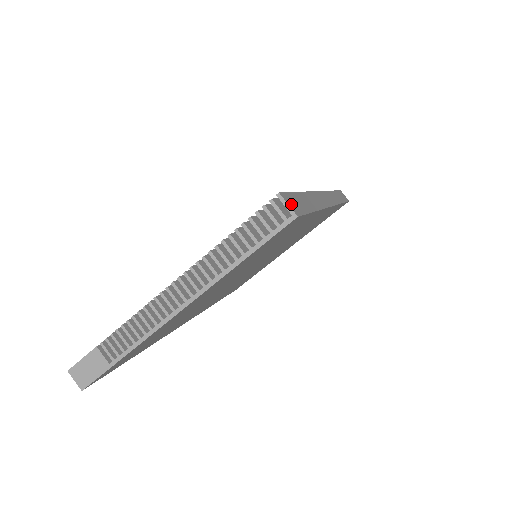
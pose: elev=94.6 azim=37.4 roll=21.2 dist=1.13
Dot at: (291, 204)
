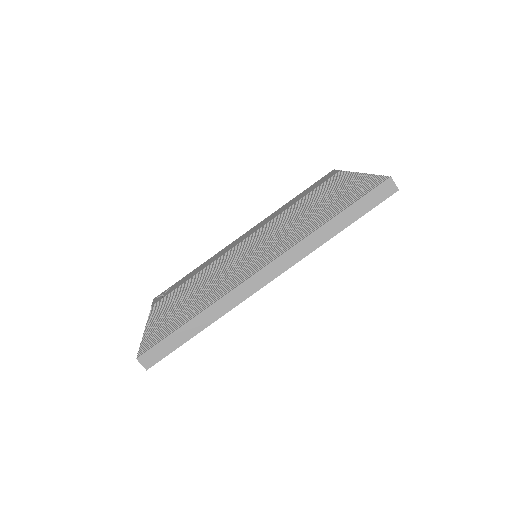
Dot at: (147, 360)
